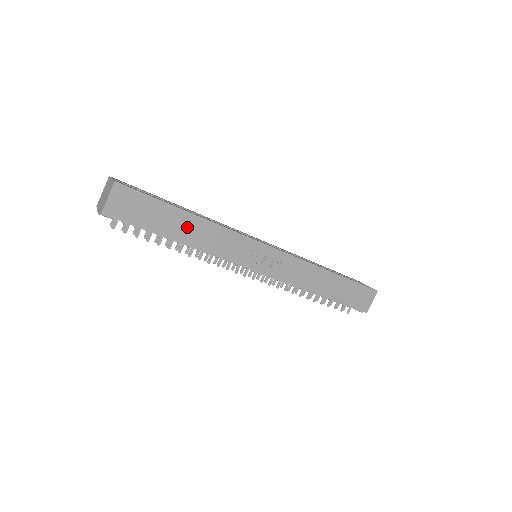
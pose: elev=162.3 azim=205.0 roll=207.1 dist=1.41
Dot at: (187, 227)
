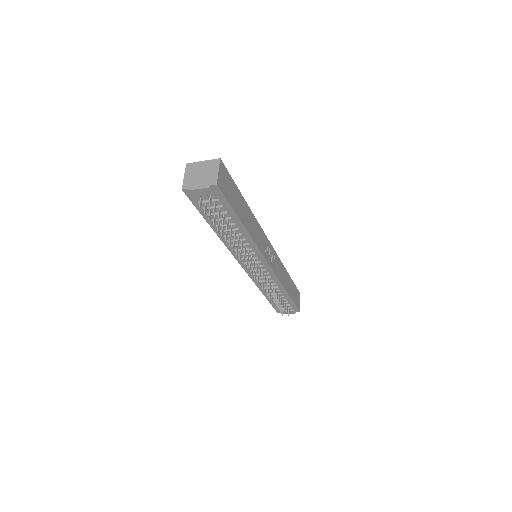
Dot at: (245, 213)
